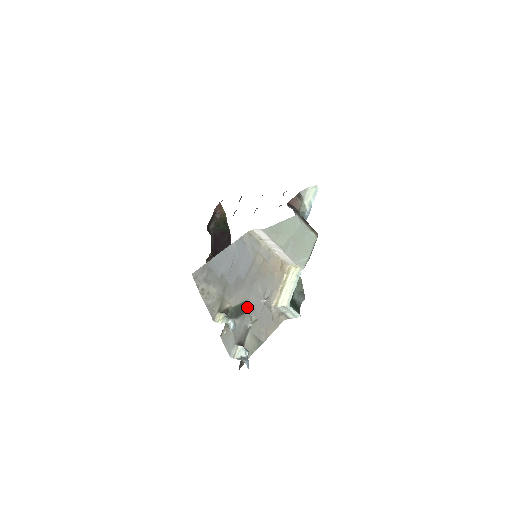
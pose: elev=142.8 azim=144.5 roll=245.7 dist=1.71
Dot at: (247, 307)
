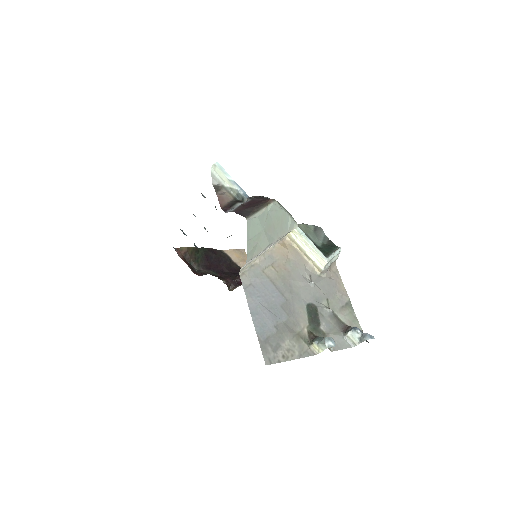
Dot at: (312, 306)
